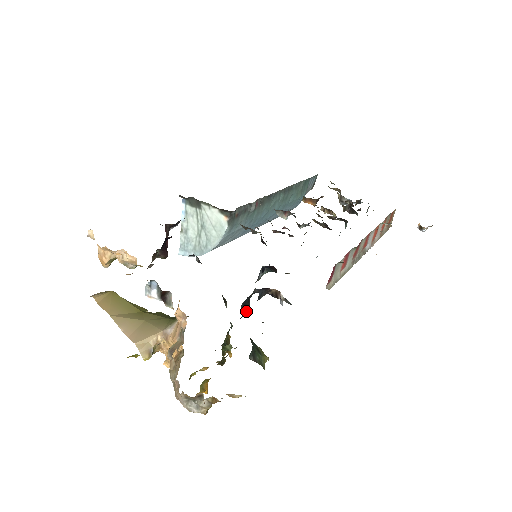
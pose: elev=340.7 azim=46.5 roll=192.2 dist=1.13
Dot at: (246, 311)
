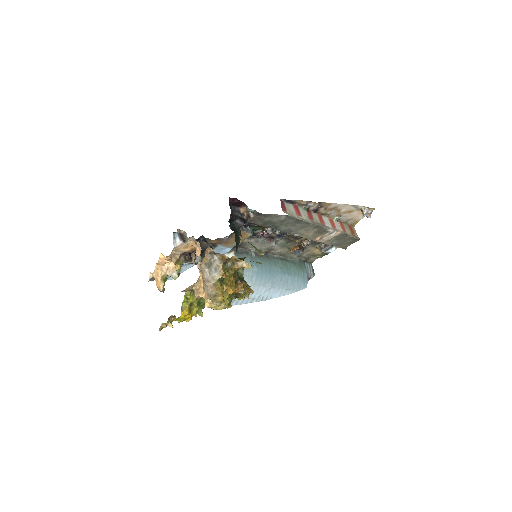
Dot at: (236, 233)
